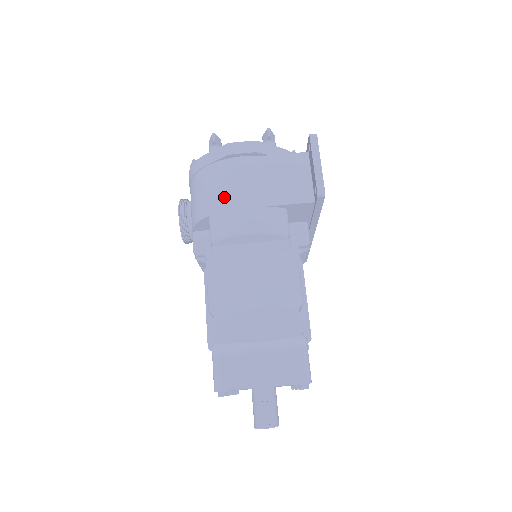
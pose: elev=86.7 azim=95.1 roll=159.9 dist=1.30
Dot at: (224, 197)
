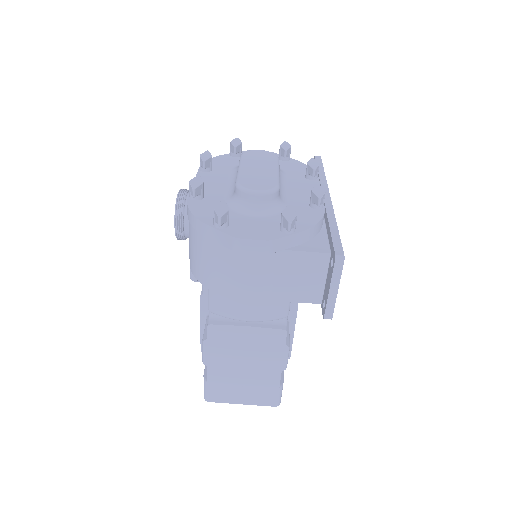
Dot at: (226, 284)
